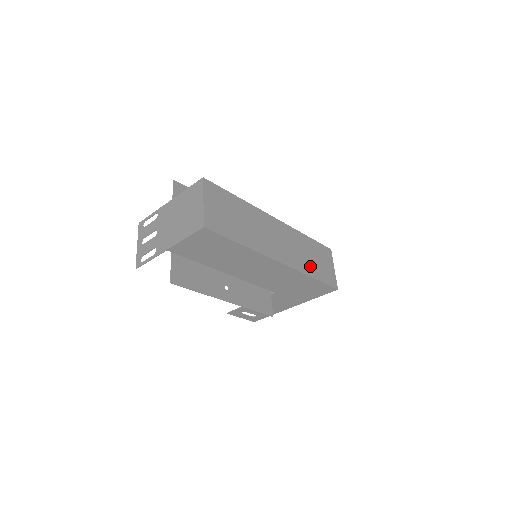
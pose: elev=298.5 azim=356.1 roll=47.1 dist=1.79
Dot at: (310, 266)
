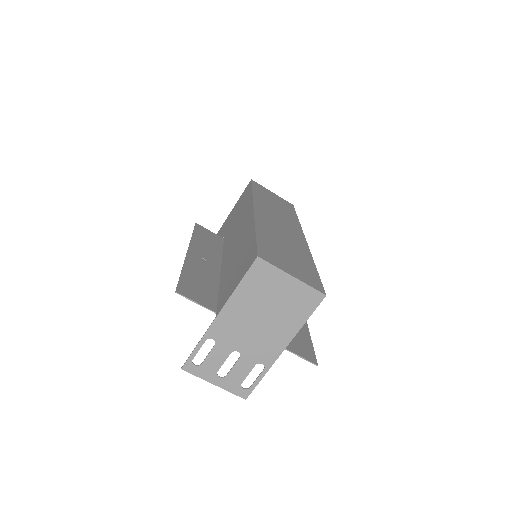
Dot at: (287, 213)
